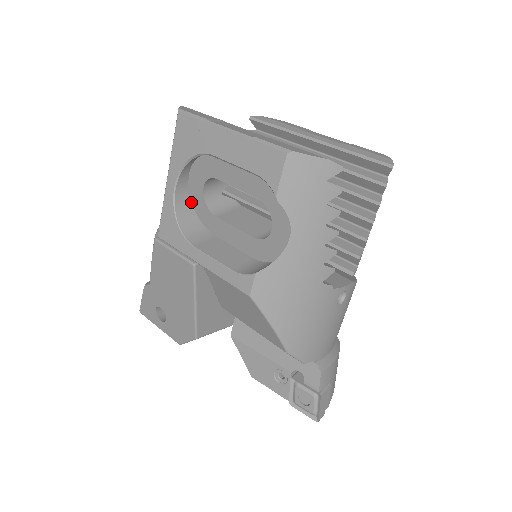
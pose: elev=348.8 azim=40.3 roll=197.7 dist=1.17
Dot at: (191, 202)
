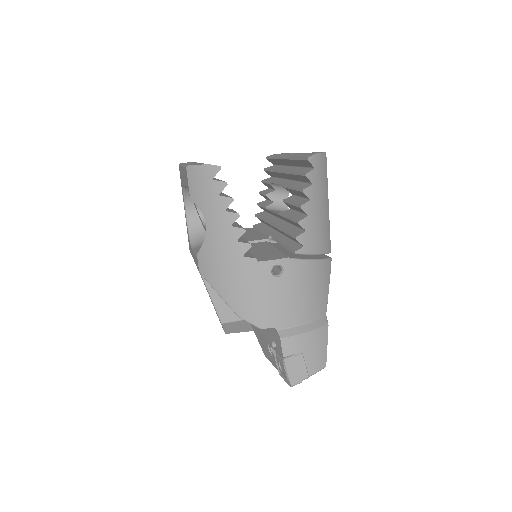
Dot at: (201, 222)
